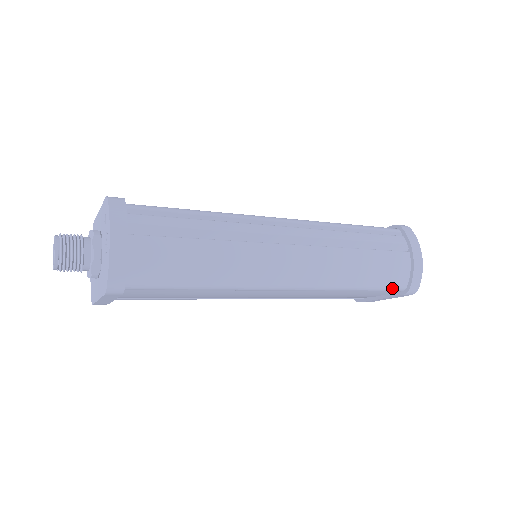
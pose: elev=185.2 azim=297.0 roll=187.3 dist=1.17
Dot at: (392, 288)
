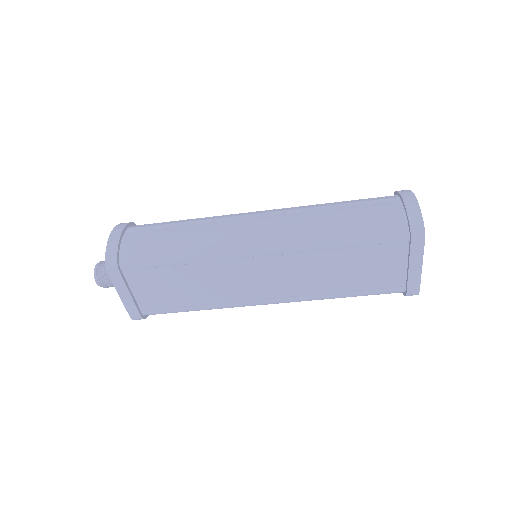
Dot at: (389, 235)
